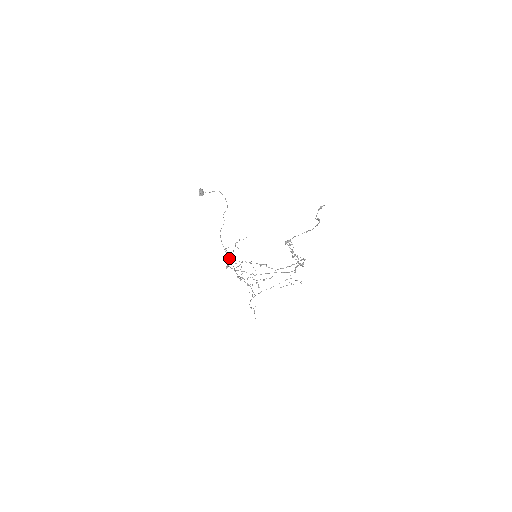
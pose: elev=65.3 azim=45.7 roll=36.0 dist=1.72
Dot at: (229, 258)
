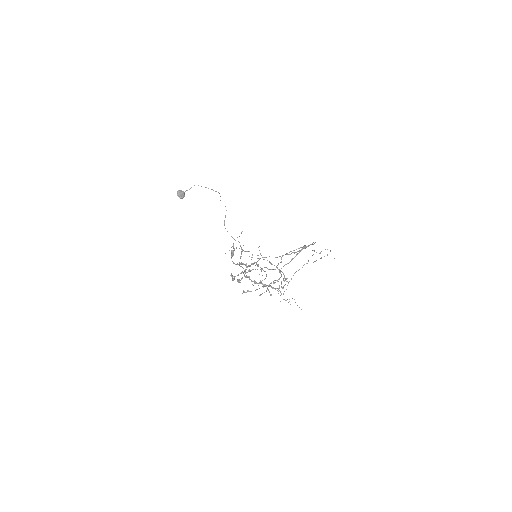
Dot at: (240, 257)
